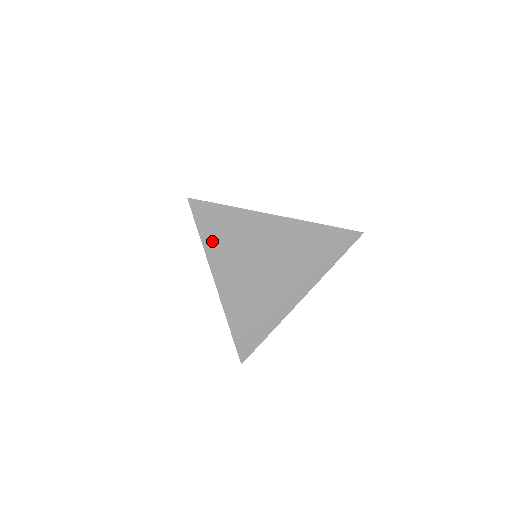
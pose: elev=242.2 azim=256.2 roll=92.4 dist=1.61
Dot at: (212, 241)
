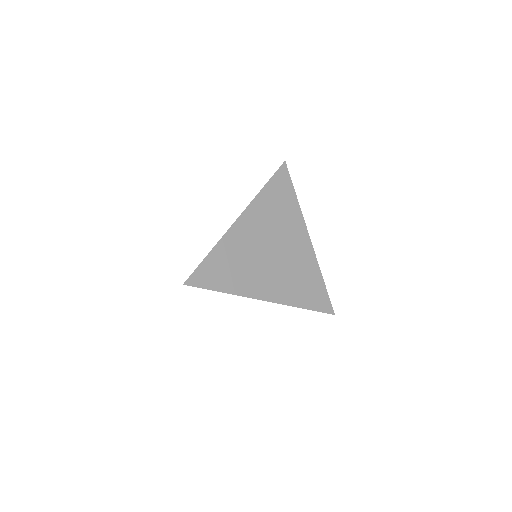
Dot at: (268, 194)
